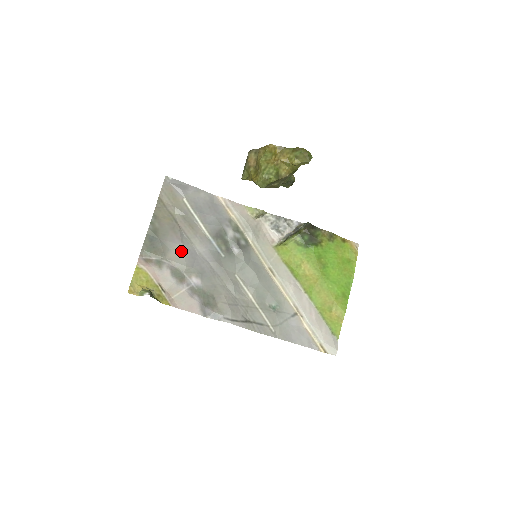
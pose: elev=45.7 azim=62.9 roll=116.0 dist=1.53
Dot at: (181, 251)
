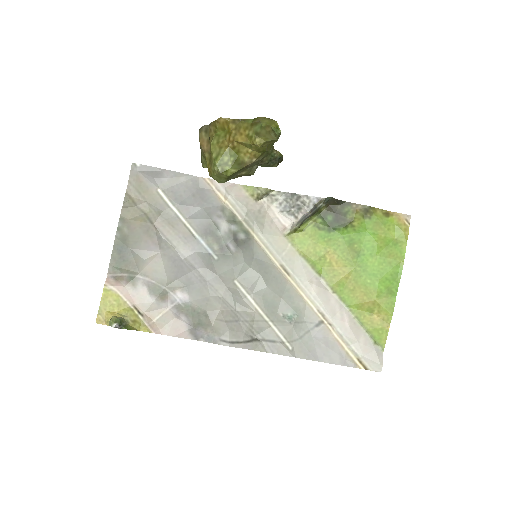
Dot at: (159, 260)
